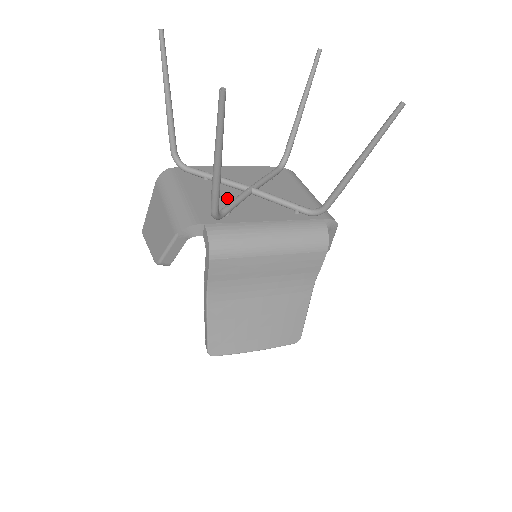
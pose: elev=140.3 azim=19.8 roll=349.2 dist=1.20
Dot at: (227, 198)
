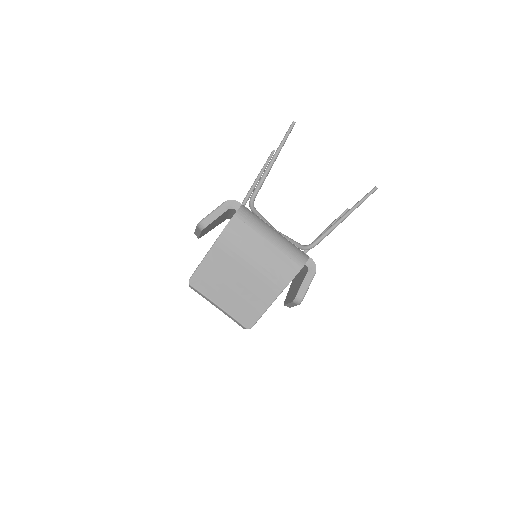
Dot at: occluded
